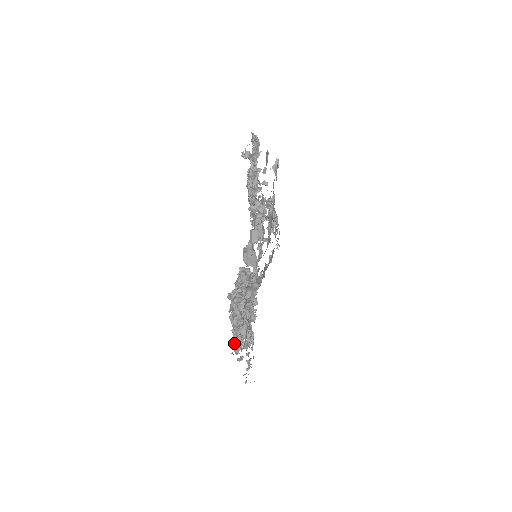
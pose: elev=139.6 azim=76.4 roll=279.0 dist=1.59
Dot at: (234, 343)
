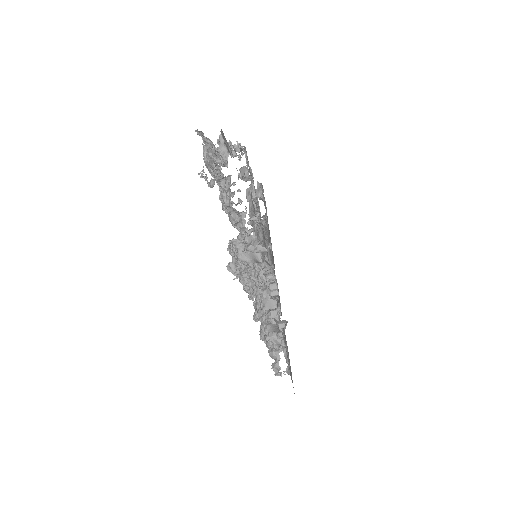
Dot at: (250, 299)
